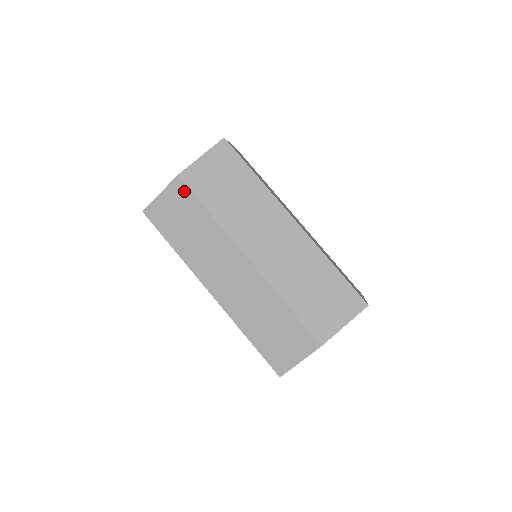
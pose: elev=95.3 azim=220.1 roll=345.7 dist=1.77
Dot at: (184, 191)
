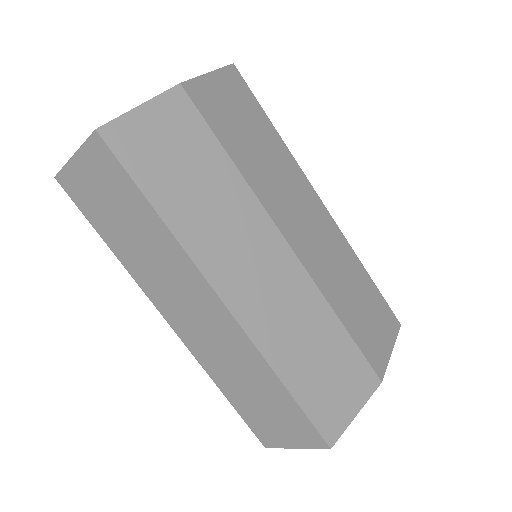
Dot at: (190, 113)
